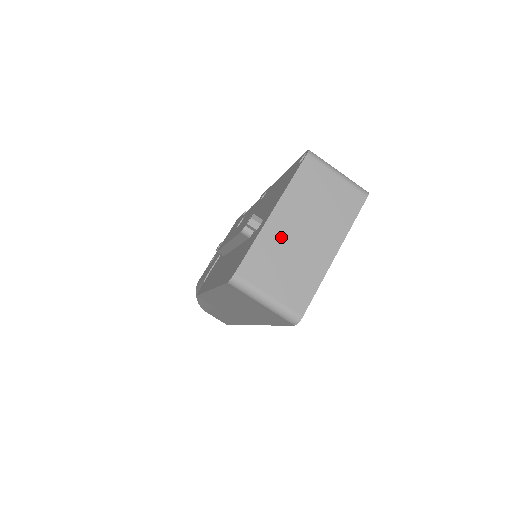
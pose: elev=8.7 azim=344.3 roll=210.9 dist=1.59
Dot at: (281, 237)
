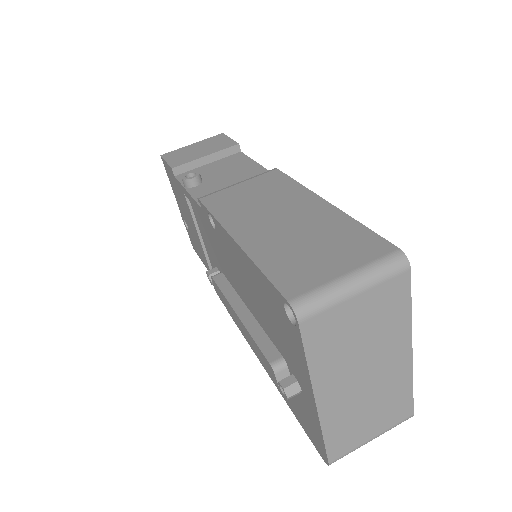
Dot at: (345, 405)
